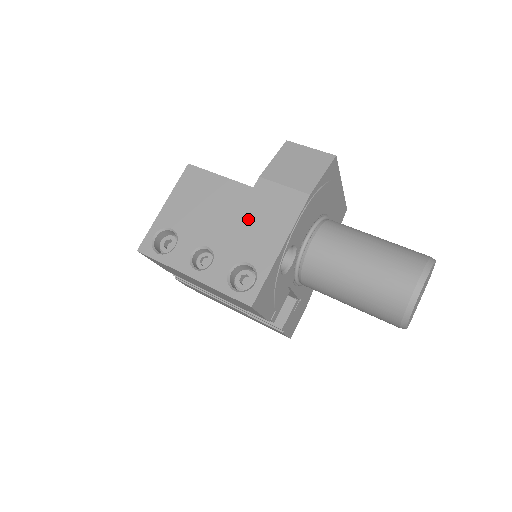
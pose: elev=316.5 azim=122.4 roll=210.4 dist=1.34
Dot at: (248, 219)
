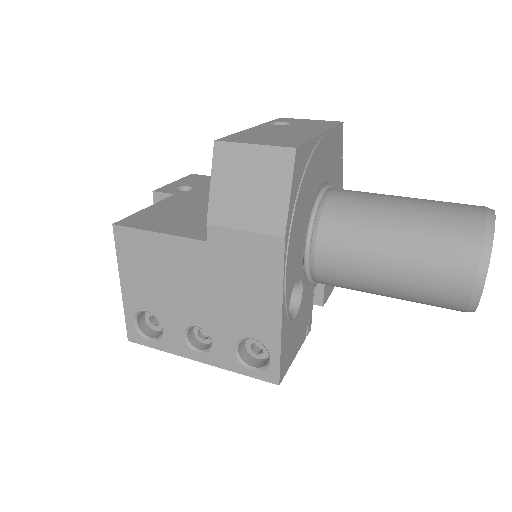
Dot at: (223, 286)
